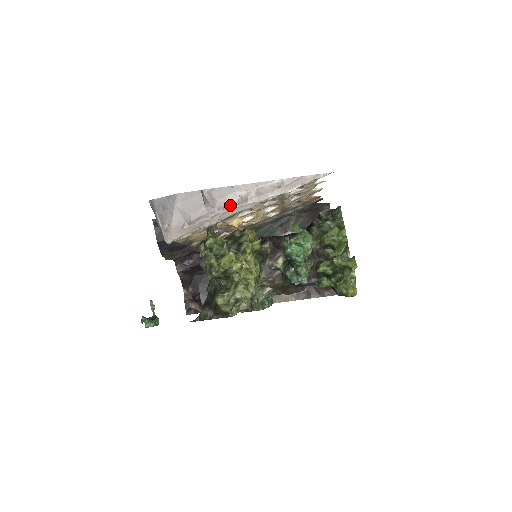
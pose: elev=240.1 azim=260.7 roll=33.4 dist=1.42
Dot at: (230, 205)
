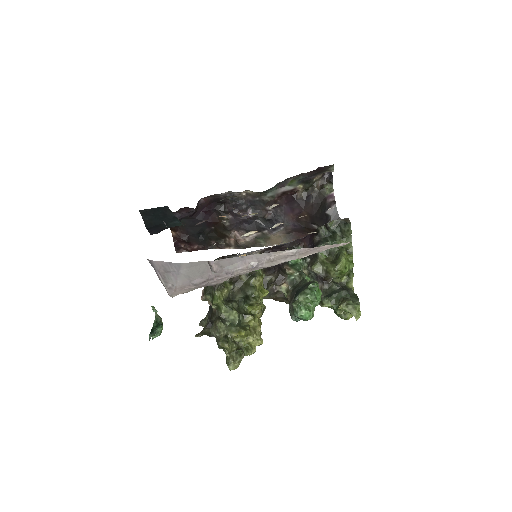
Dot at: (239, 271)
